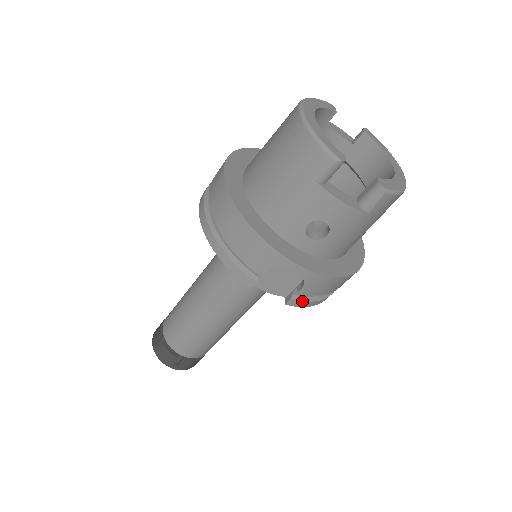
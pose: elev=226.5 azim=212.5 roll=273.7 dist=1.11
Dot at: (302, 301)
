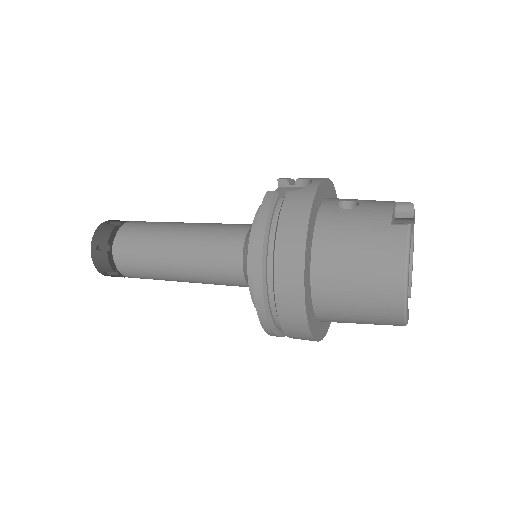
Dot at: occluded
